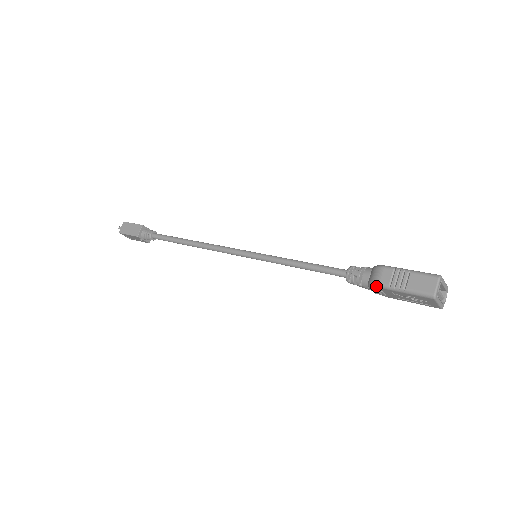
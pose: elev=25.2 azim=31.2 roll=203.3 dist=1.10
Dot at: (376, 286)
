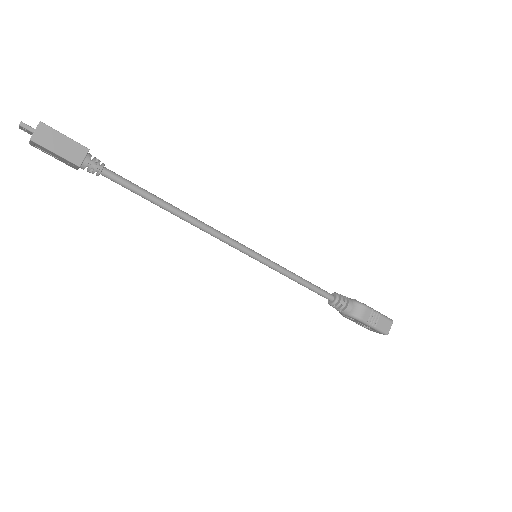
Dot at: (359, 320)
